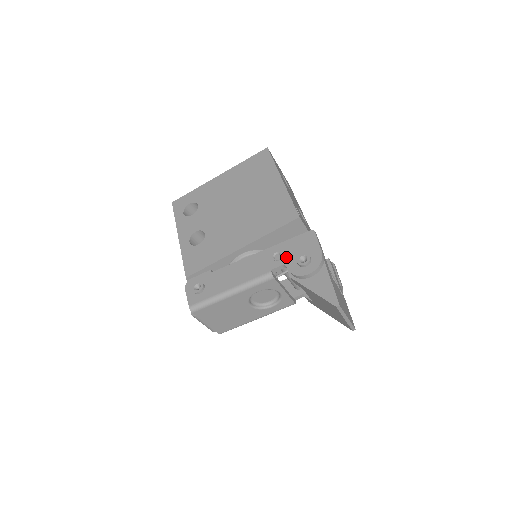
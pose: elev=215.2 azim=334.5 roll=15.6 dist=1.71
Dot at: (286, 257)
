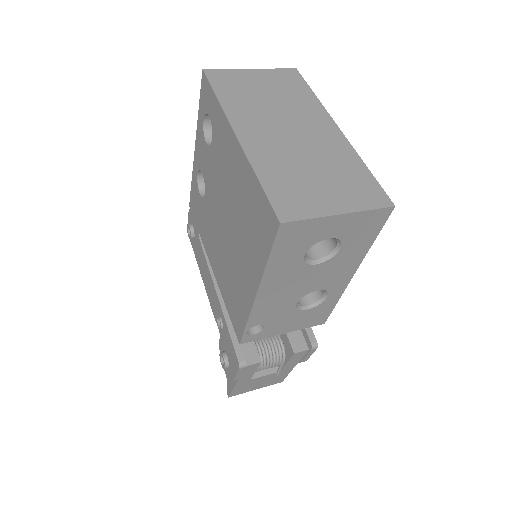
Dot at: (222, 335)
